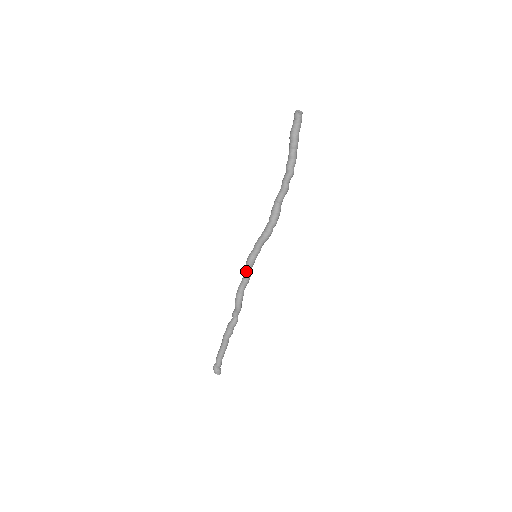
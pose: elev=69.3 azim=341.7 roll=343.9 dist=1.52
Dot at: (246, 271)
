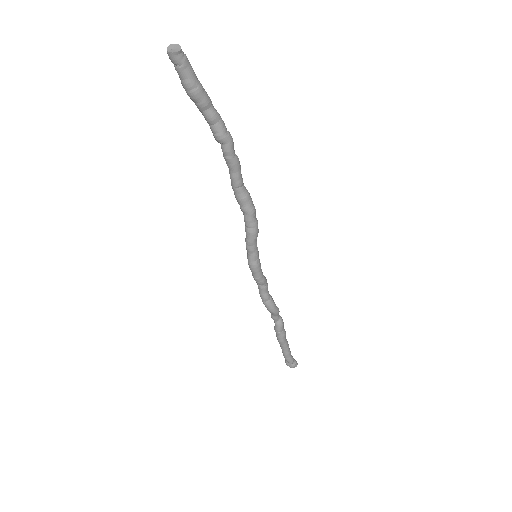
Dot at: (259, 279)
